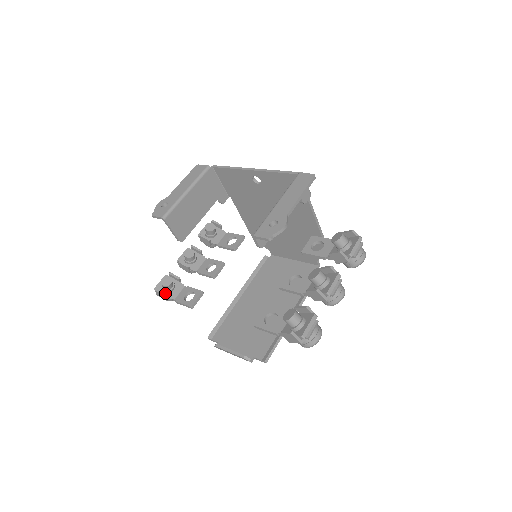
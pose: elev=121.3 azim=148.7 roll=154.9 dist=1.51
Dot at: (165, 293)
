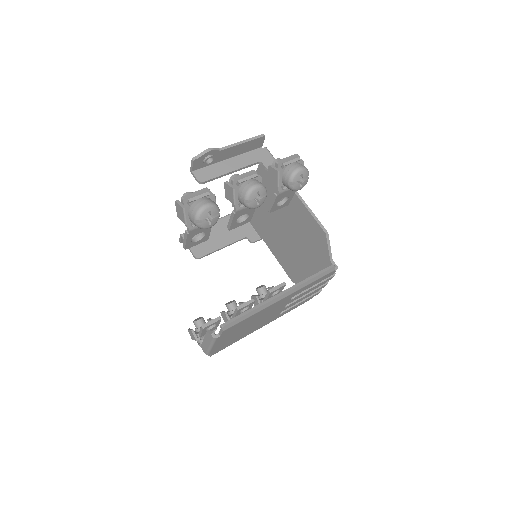
Dot at: (196, 333)
